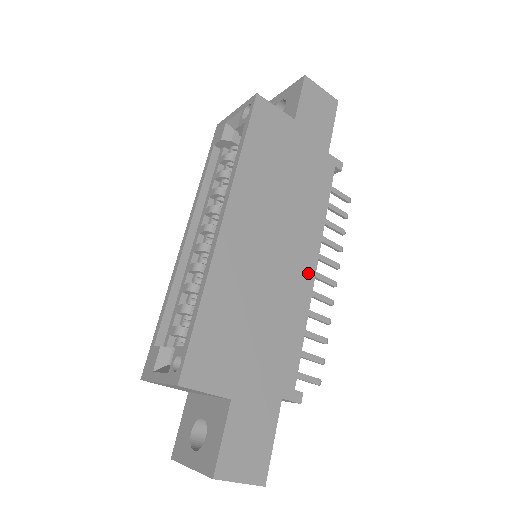
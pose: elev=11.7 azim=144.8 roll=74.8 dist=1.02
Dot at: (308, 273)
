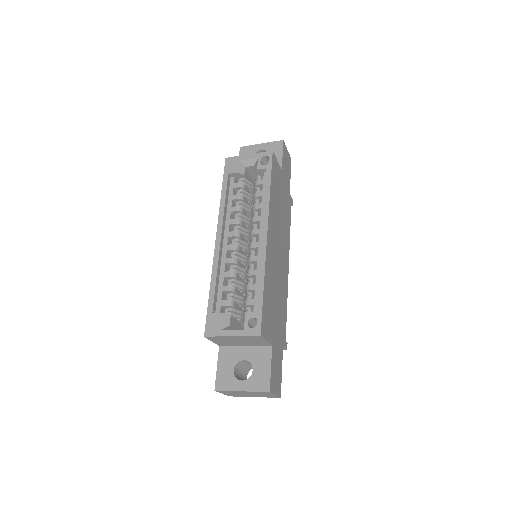
Dot at: (287, 270)
